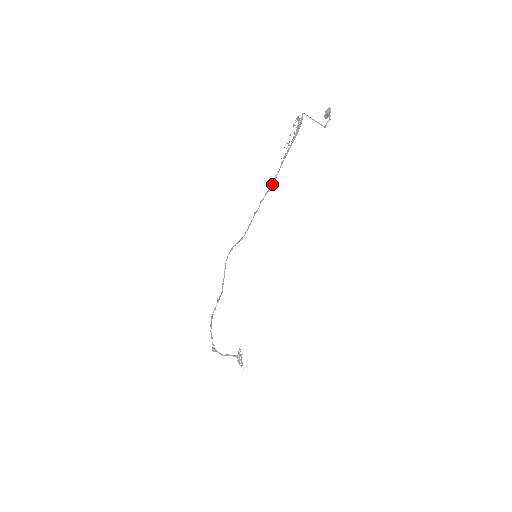
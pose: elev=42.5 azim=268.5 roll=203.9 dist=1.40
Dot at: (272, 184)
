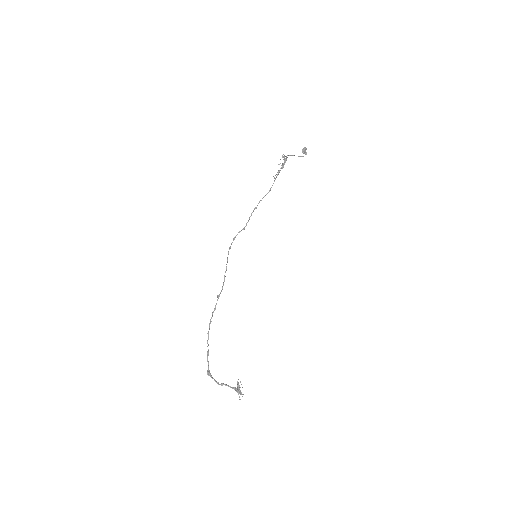
Dot at: occluded
